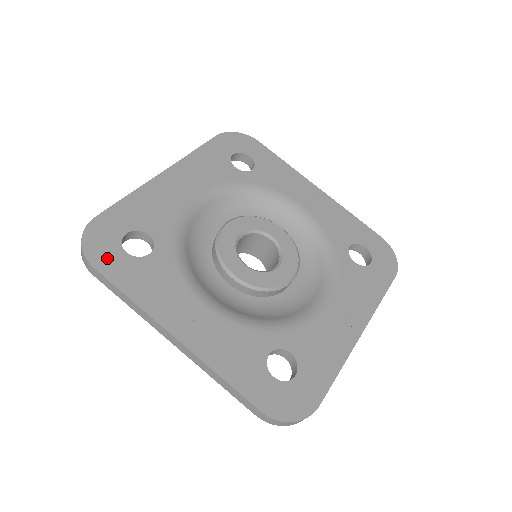
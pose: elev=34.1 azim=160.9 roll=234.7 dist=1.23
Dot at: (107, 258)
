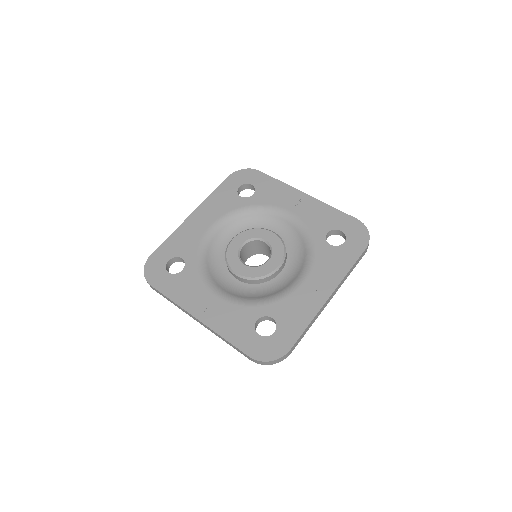
Dot at: (158, 278)
